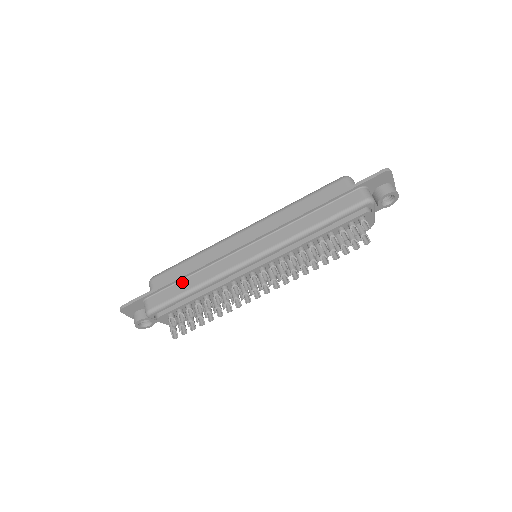
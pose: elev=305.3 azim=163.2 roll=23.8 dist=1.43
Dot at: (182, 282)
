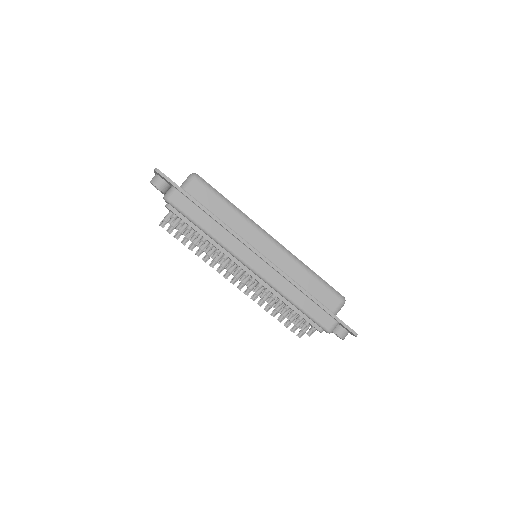
Dot at: (206, 216)
